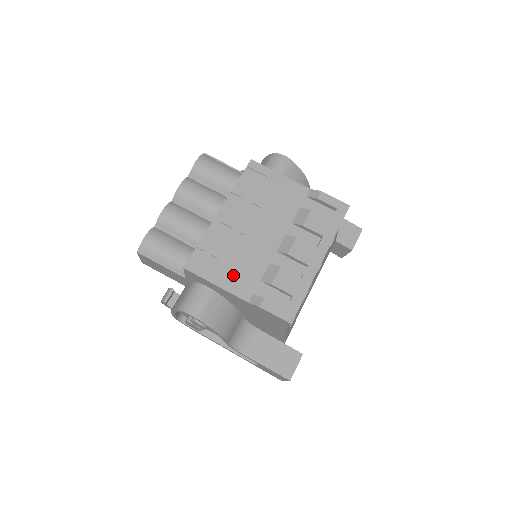
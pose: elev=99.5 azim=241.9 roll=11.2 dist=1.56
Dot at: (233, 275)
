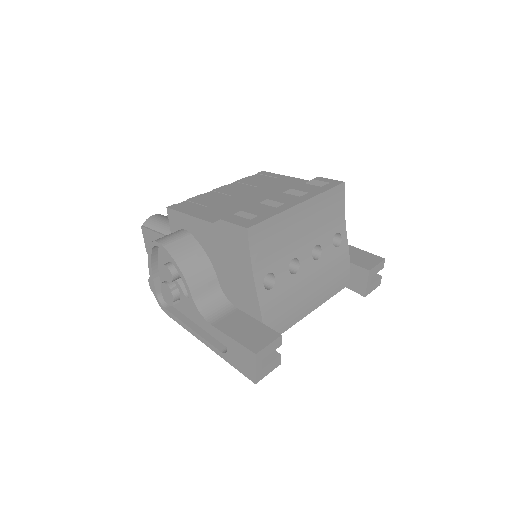
Dot at: (209, 211)
